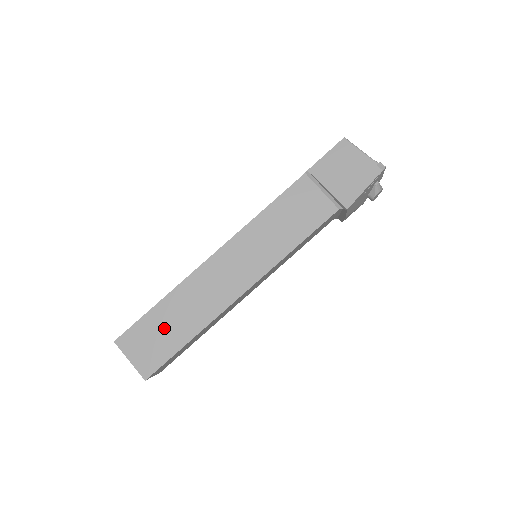
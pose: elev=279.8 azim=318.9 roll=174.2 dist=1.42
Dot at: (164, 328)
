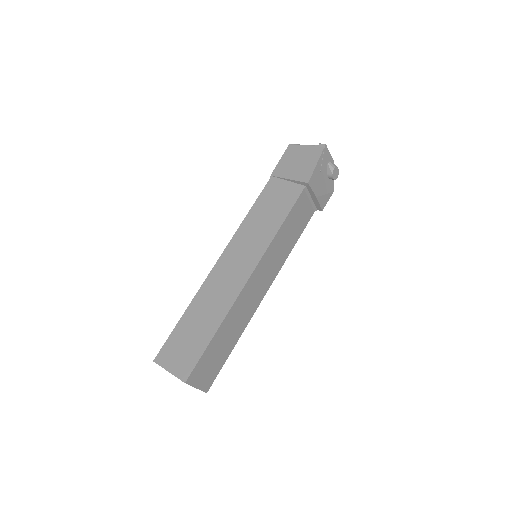
Dot at: (191, 333)
